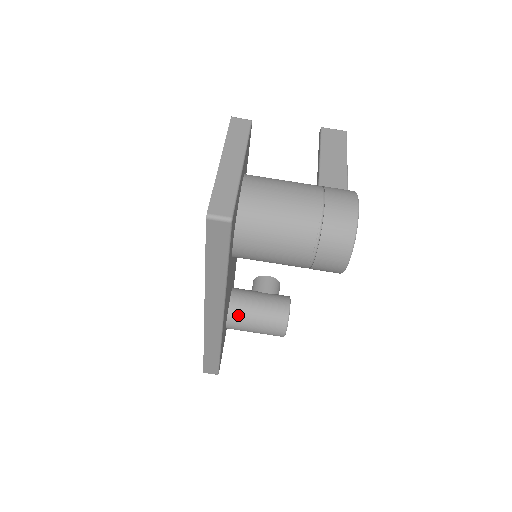
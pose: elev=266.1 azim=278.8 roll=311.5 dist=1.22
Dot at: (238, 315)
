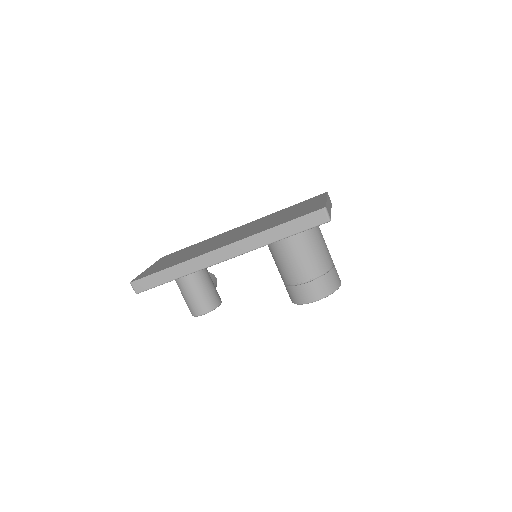
Dot at: (197, 274)
